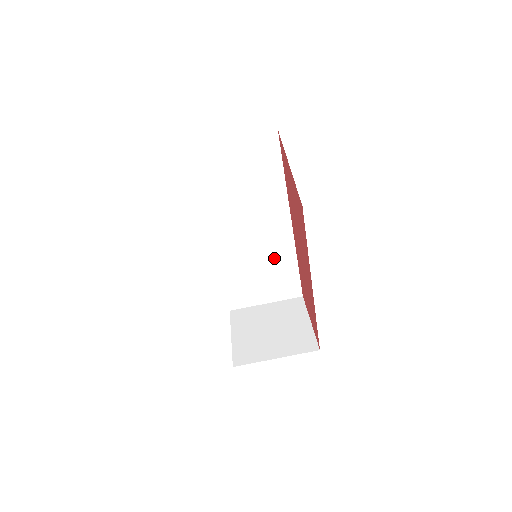
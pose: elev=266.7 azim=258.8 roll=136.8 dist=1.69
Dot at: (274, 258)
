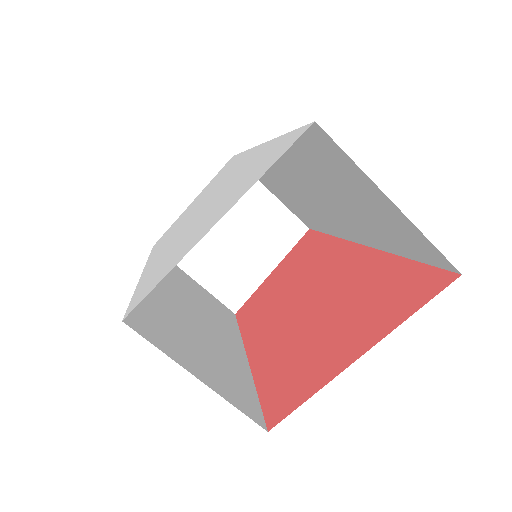
Dot at: (311, 213)
